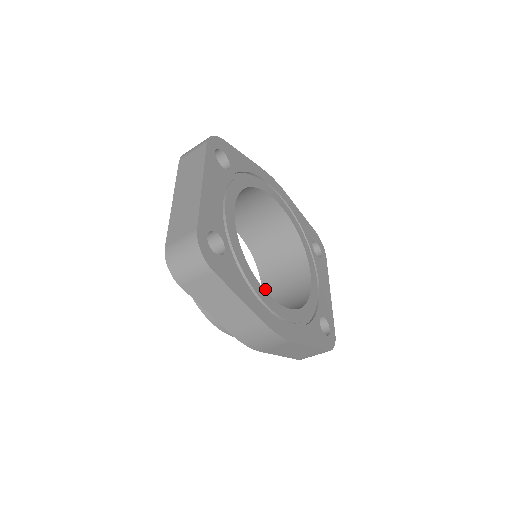
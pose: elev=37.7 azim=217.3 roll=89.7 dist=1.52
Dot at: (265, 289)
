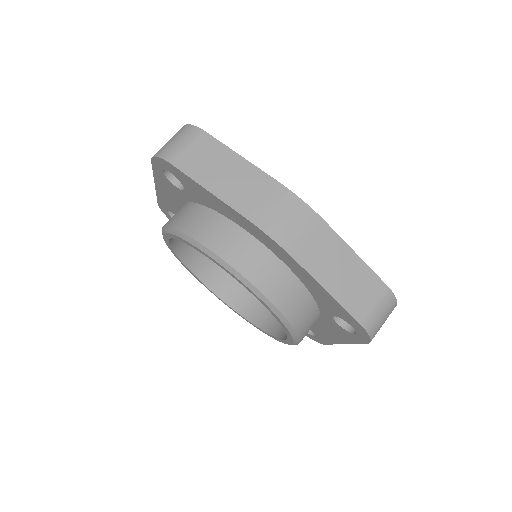
Dot at: (285, 335)
